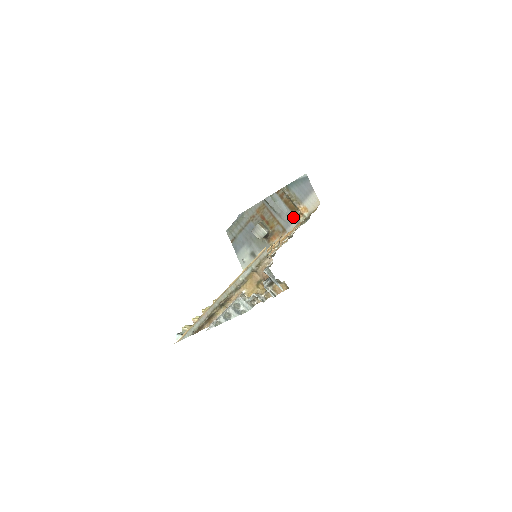
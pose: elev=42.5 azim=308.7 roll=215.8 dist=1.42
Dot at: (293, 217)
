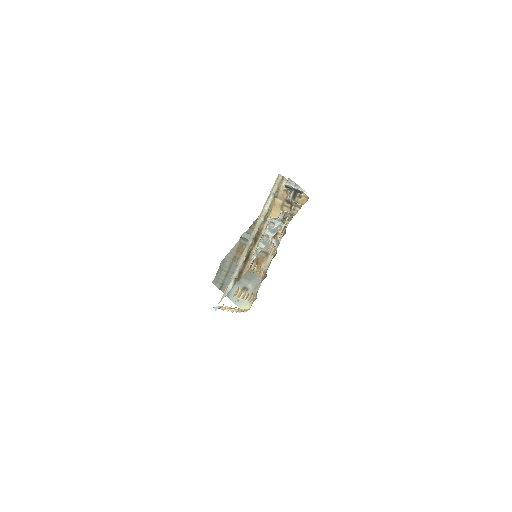
Dot at: (271, 240)
